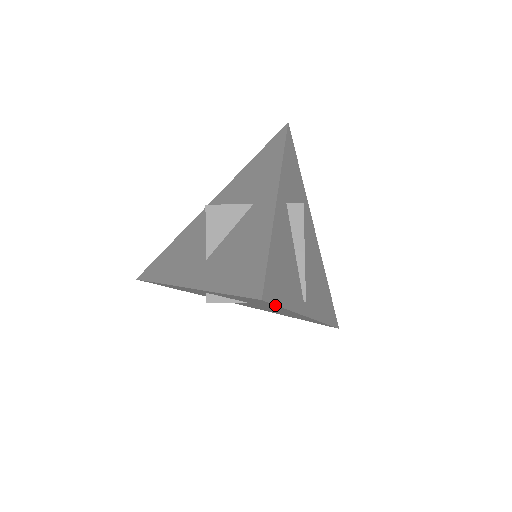
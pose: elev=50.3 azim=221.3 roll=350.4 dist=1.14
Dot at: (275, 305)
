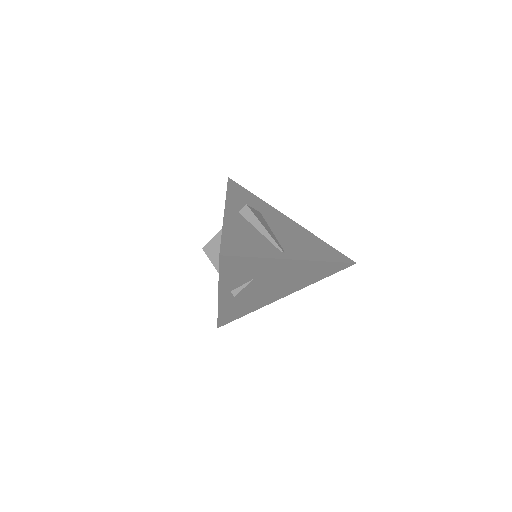
Dot at: (240, 257)
